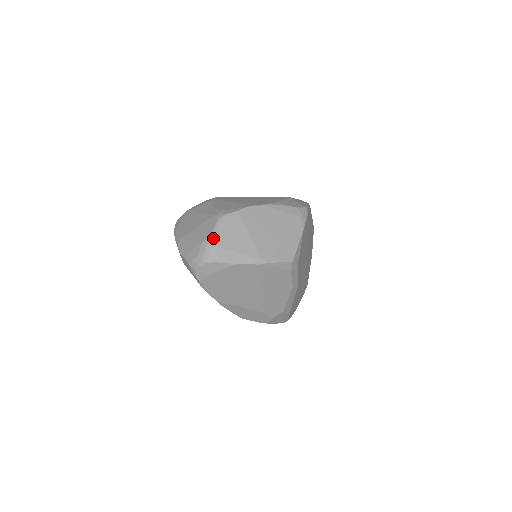
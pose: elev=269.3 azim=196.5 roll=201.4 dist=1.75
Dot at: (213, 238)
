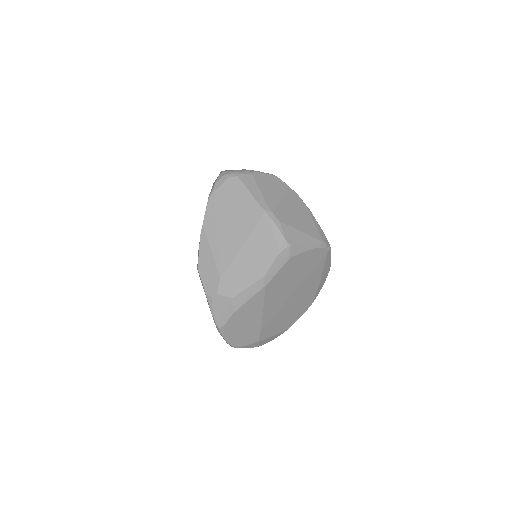
Dot at: (257, 173)
